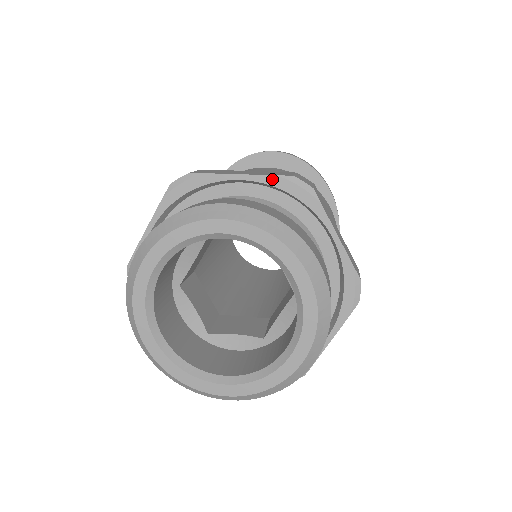
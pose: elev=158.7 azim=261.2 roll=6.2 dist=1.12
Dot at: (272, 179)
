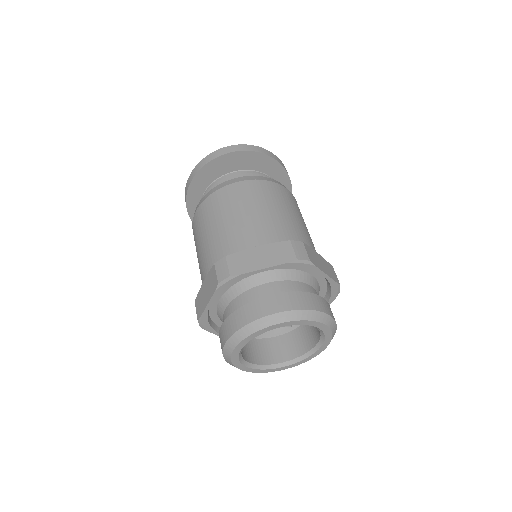
Dot at: (284, 265)
